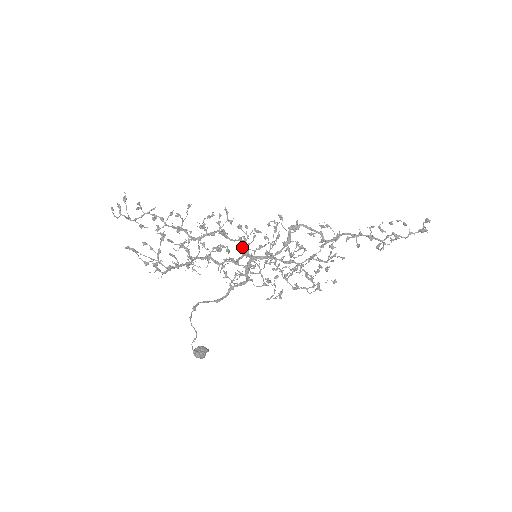
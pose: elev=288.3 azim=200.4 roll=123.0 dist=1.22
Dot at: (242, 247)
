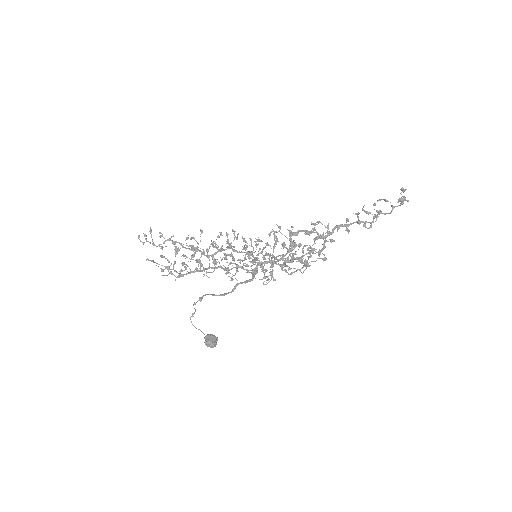
Dot at: occluded
